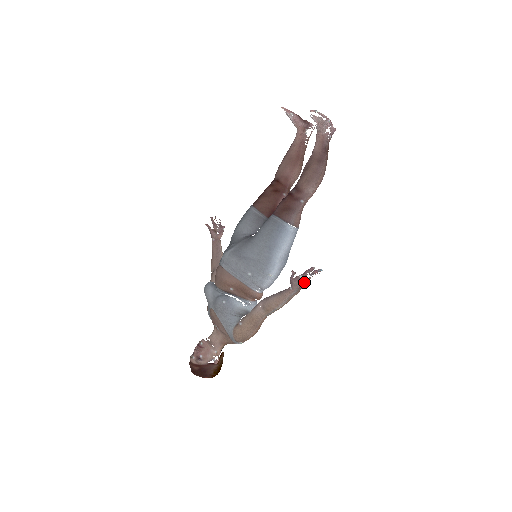
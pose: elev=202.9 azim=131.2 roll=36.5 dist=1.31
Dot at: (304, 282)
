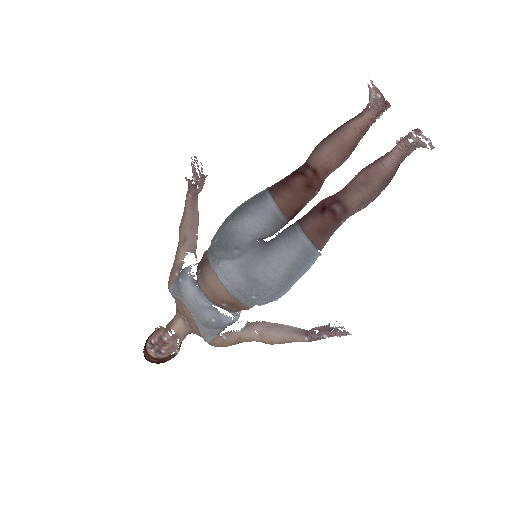
Dot at: (324, 337)
